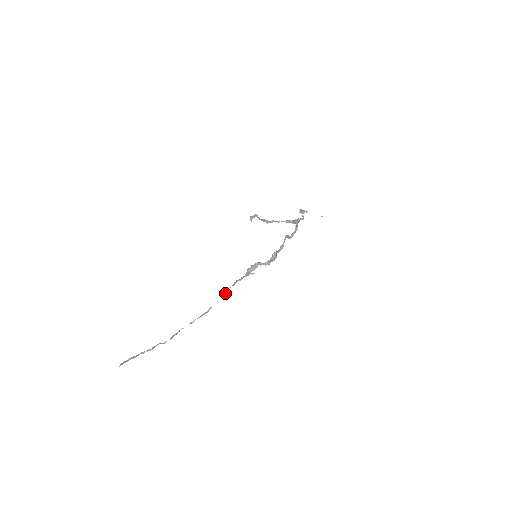
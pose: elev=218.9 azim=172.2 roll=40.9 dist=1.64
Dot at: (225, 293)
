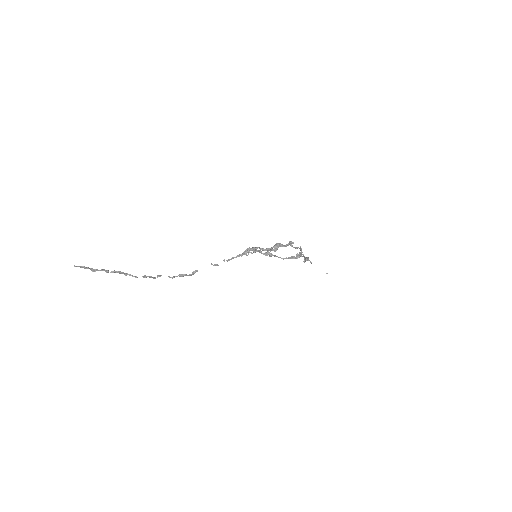
Dot at: (217, 264)
